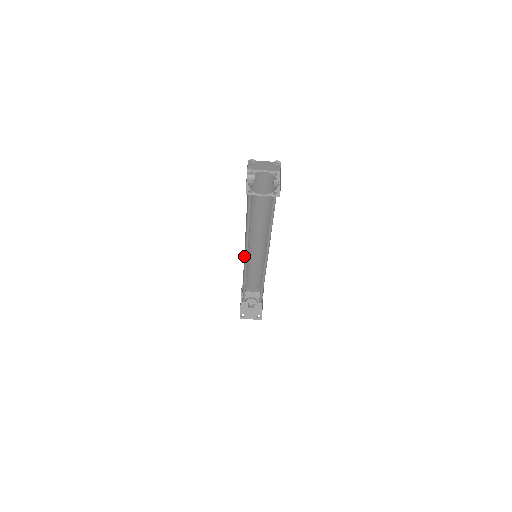
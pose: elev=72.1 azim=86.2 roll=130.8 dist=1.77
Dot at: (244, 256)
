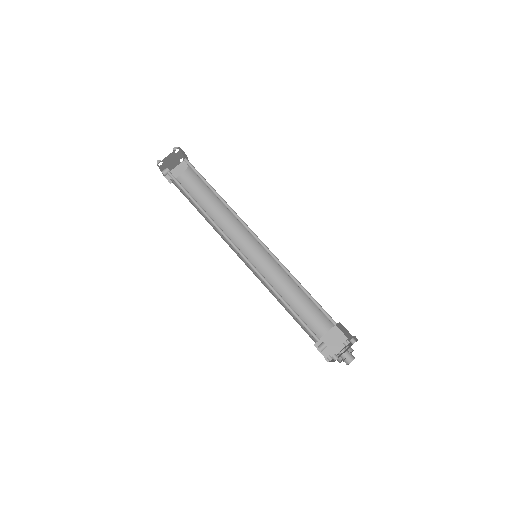
Dot at: occluded
